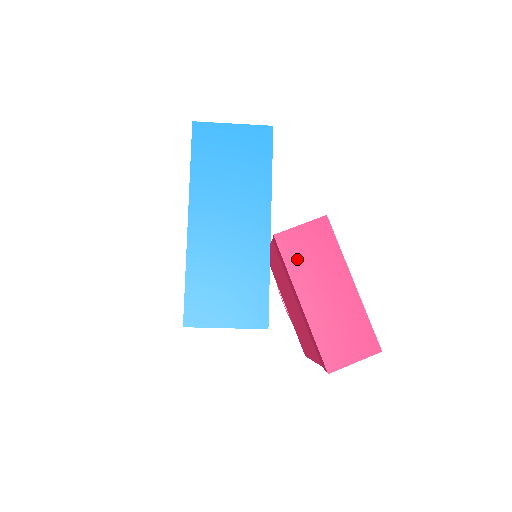
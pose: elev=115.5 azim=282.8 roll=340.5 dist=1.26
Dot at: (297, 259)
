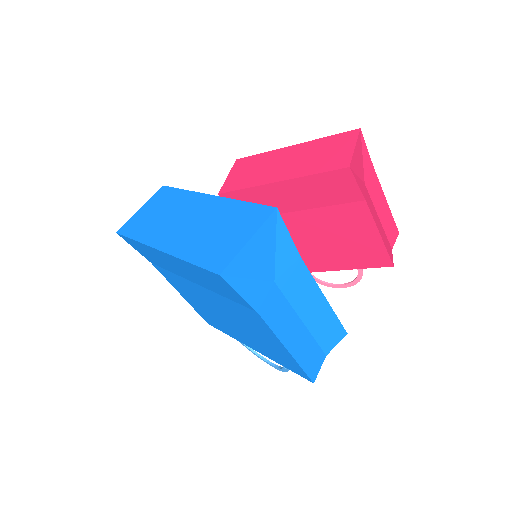
Dot at: (246, 181)
